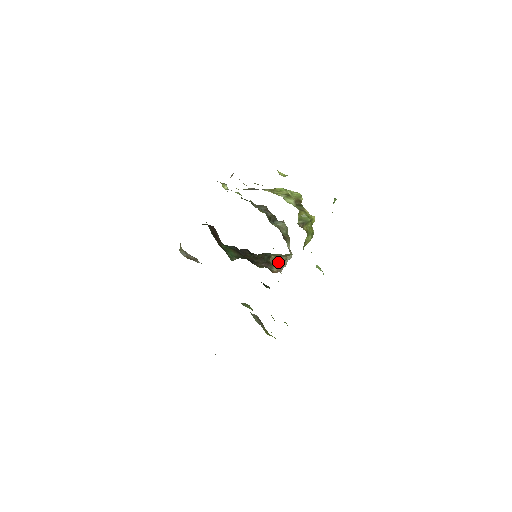
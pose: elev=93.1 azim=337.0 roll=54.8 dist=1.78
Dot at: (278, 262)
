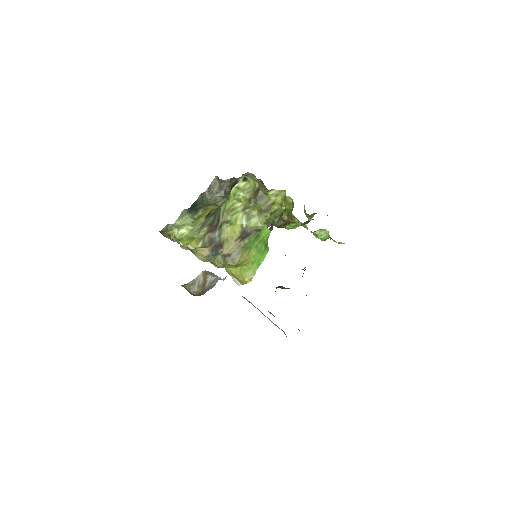
Dot at: (272, 225)
